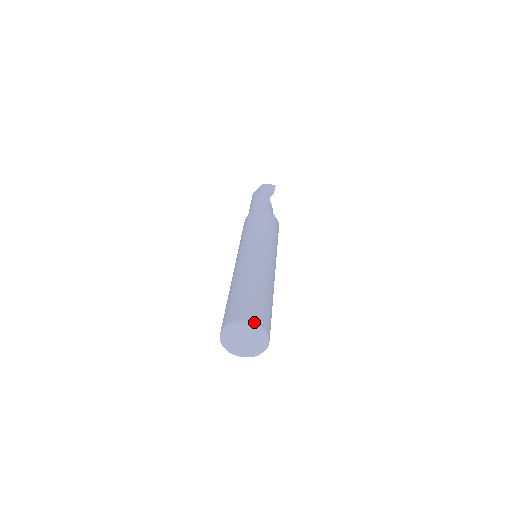
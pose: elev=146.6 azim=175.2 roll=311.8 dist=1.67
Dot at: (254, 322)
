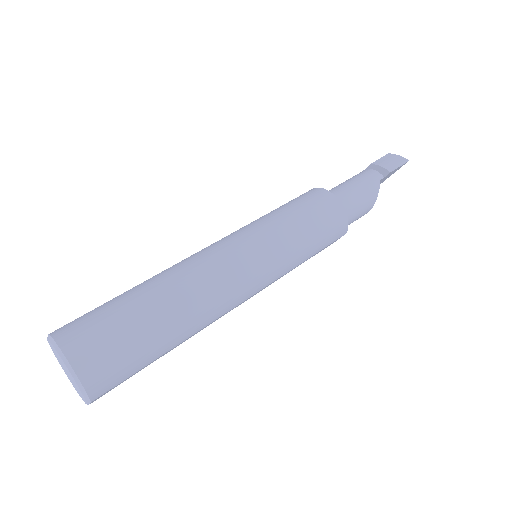
Dot at: (63, 351)
